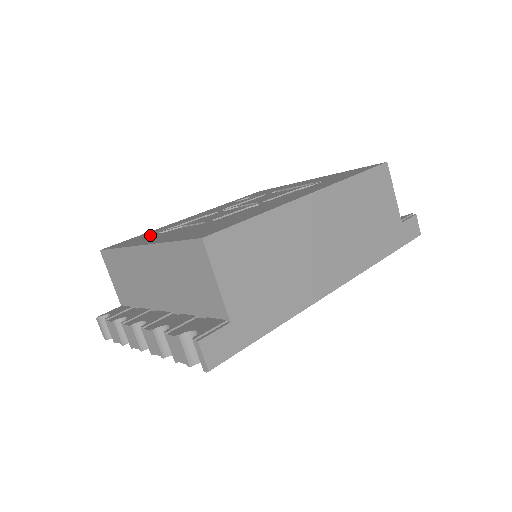
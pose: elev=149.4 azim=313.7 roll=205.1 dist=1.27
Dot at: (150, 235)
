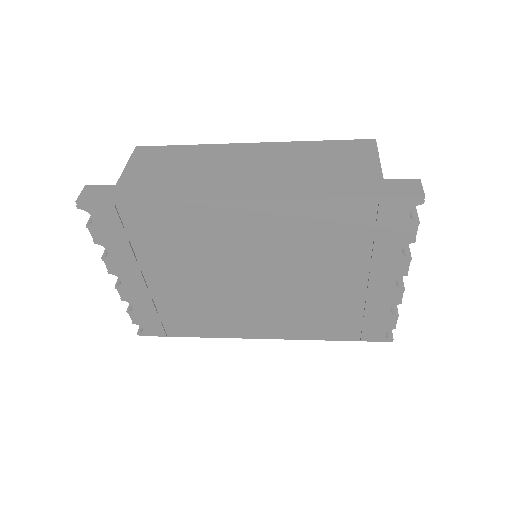
Dot at: occluded
